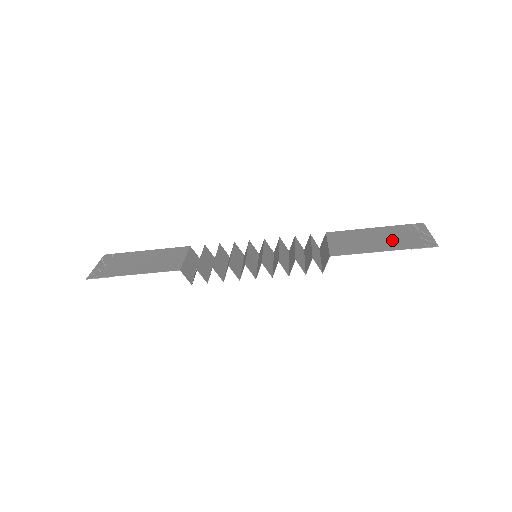
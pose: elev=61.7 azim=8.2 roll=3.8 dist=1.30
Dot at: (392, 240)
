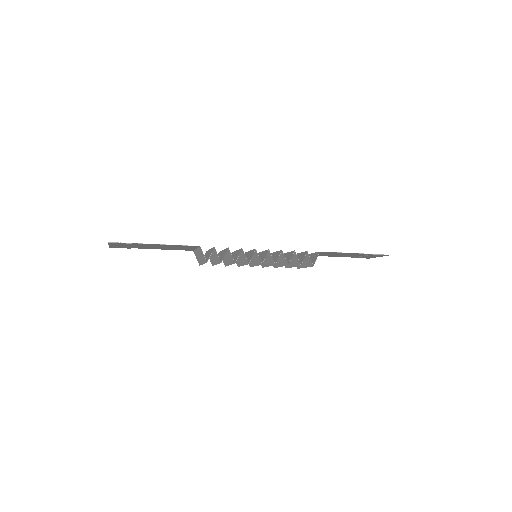
Dot at: (356, 255)
